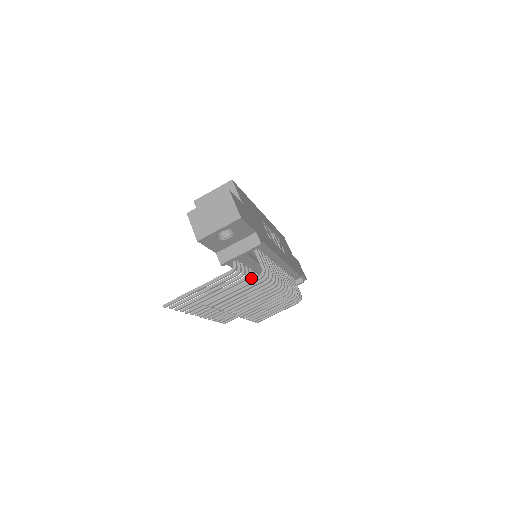
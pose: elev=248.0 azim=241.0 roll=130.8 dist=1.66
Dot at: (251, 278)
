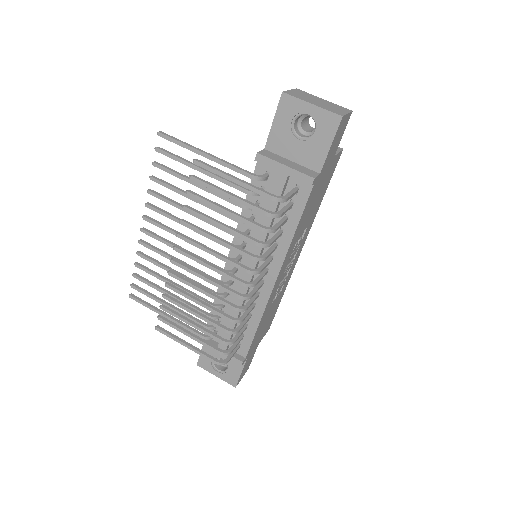
Dot at: occluded
